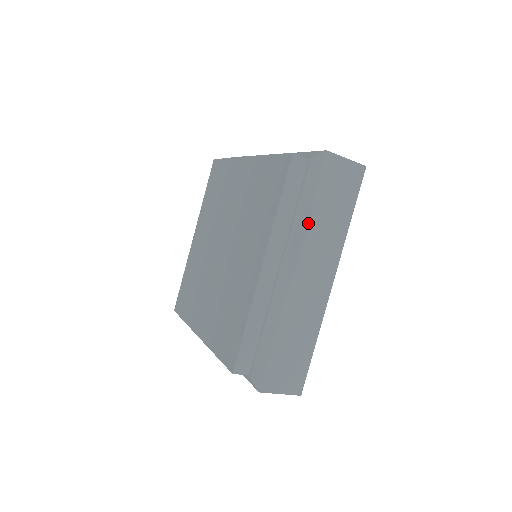
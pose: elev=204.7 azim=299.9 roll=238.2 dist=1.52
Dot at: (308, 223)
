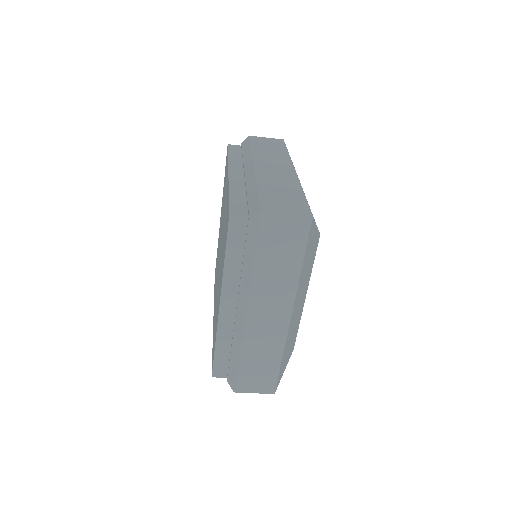
Dot at: (253, 152)
